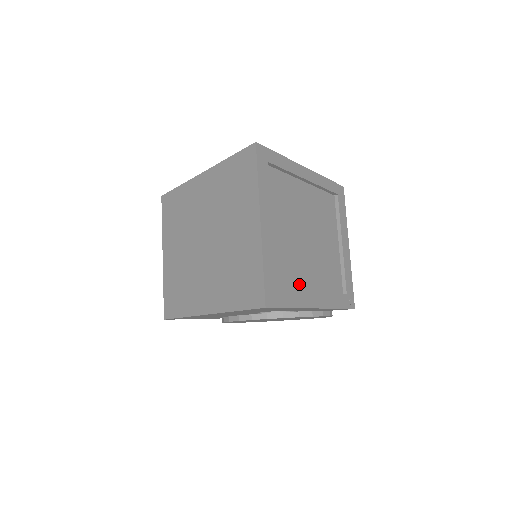
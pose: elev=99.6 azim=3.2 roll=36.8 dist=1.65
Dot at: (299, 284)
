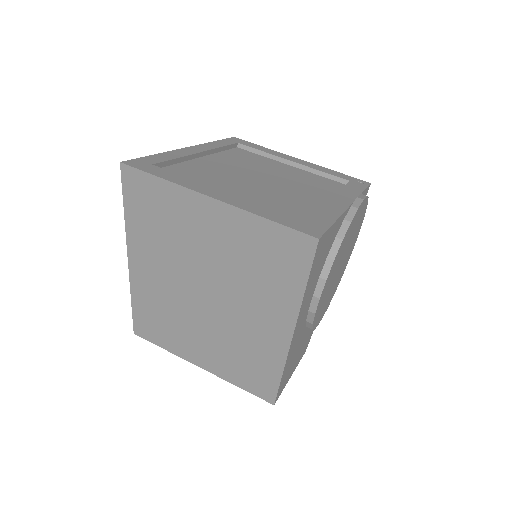
Dot at: (312, 207)
